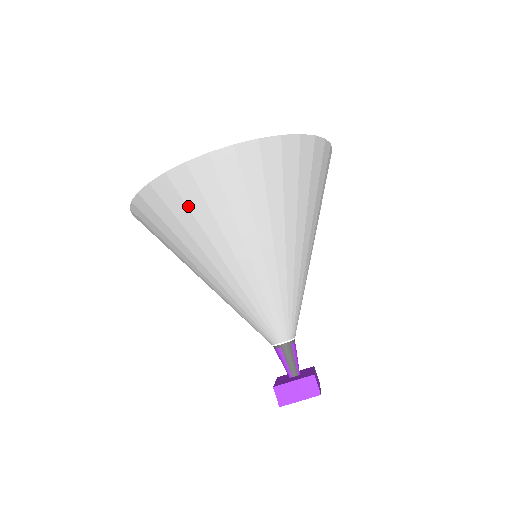
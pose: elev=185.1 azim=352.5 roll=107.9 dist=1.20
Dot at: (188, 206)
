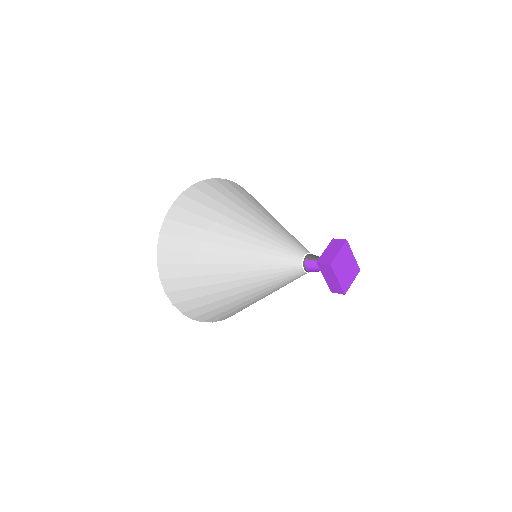
Dot at: (187, 224)
